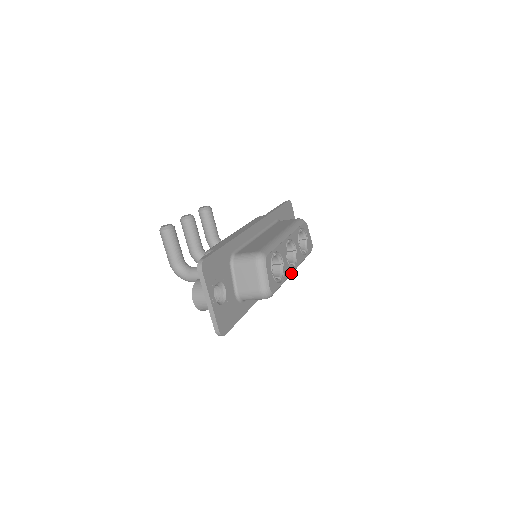
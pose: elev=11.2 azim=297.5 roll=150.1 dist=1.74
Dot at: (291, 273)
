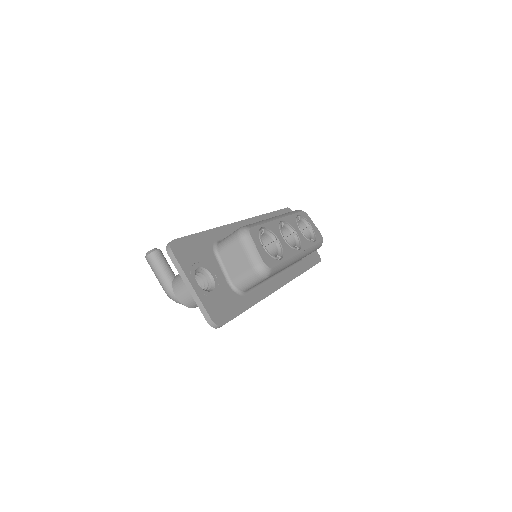
Dot at: (295, 255)
